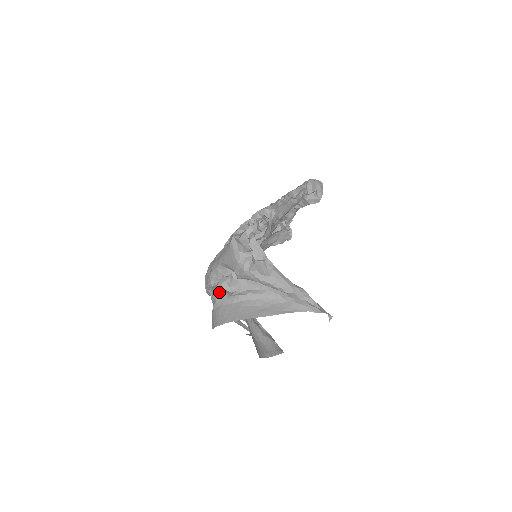
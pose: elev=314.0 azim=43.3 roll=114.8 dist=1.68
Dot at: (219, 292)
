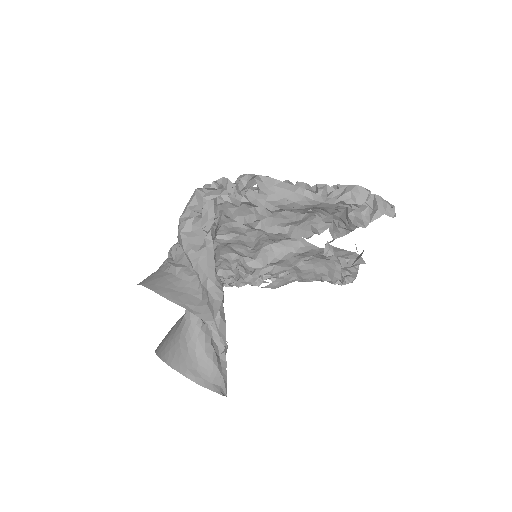
Dot at: occluded
